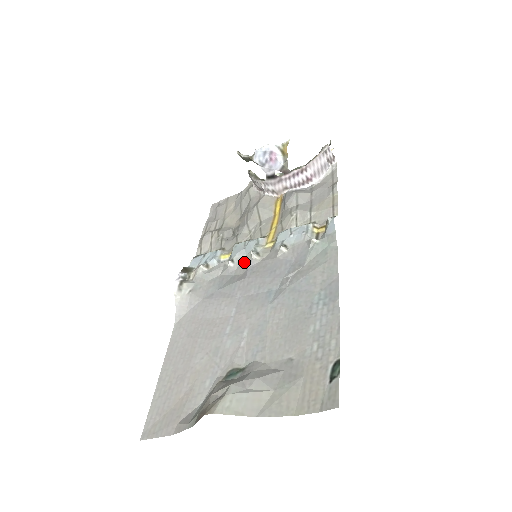
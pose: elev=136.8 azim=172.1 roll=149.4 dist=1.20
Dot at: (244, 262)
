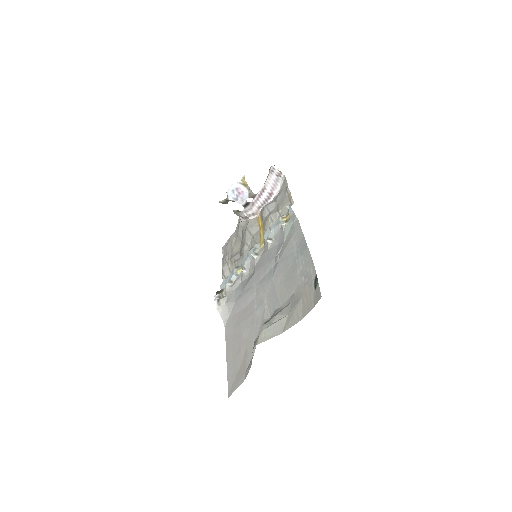
Dot at: (251, 265)
